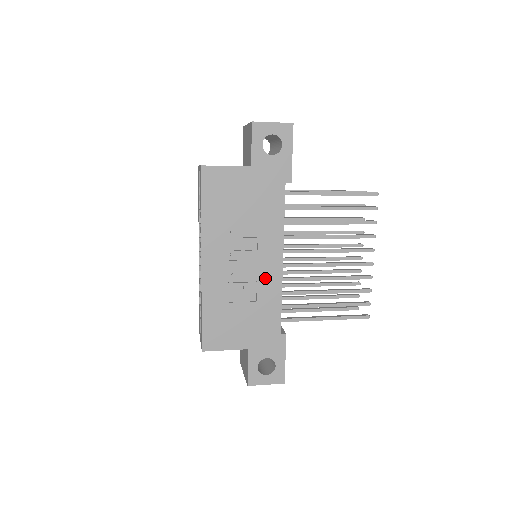
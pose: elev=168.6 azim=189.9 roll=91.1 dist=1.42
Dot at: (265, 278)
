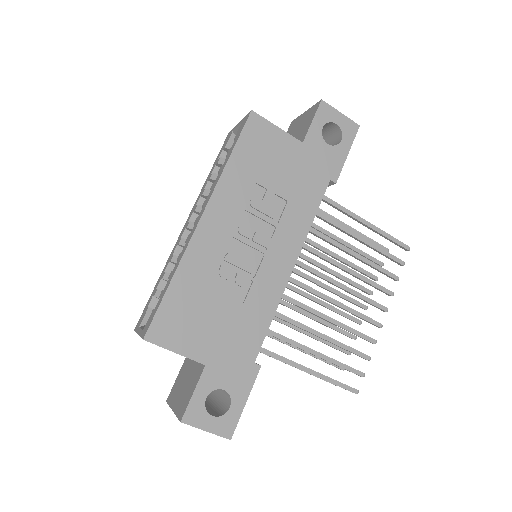
Dot at: (266, 278)
